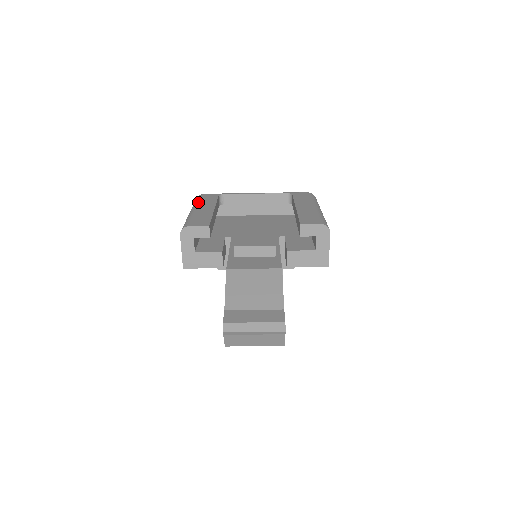
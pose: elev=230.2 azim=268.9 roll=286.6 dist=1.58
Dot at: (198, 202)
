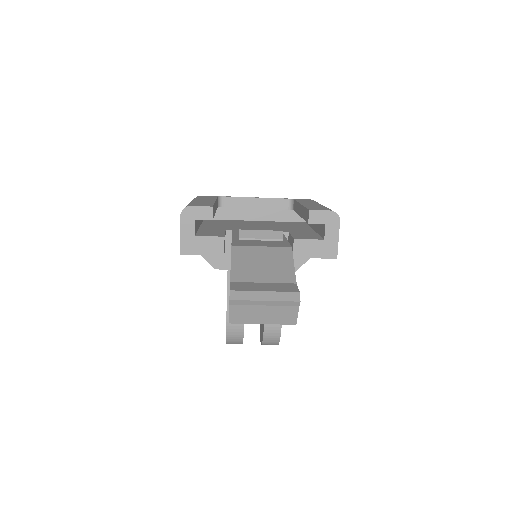
Dot at: (197, 198)
